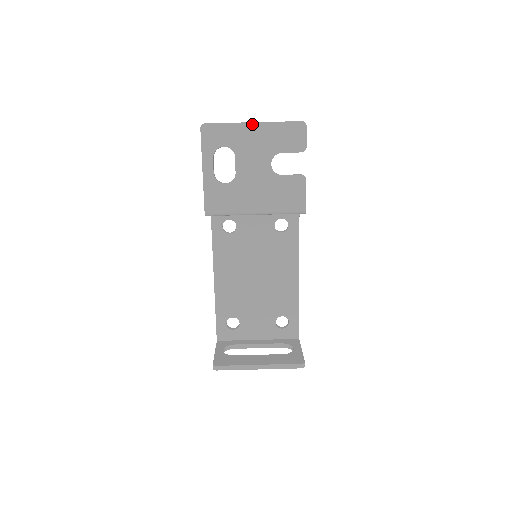
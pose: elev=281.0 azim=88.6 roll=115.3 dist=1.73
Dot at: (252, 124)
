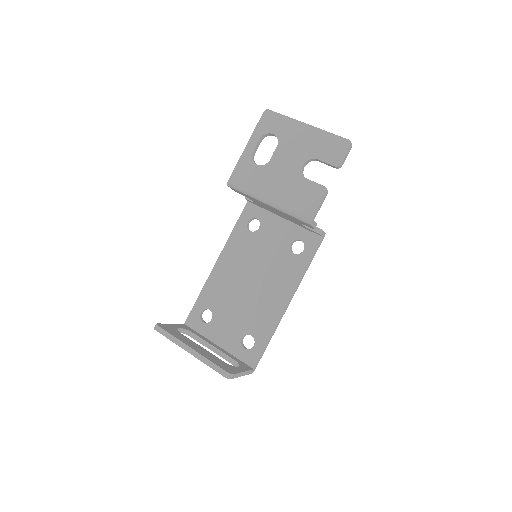
Dot at: (306, 125)
